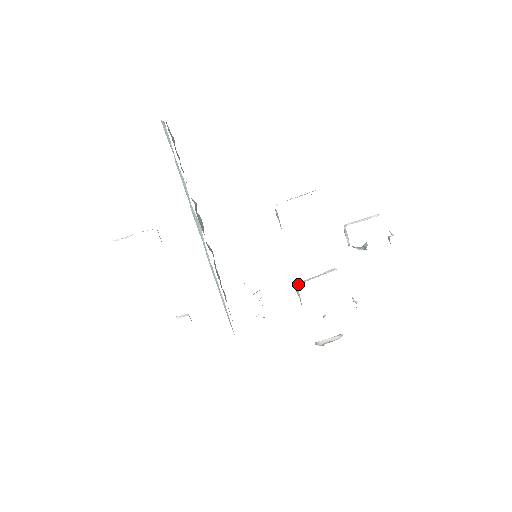
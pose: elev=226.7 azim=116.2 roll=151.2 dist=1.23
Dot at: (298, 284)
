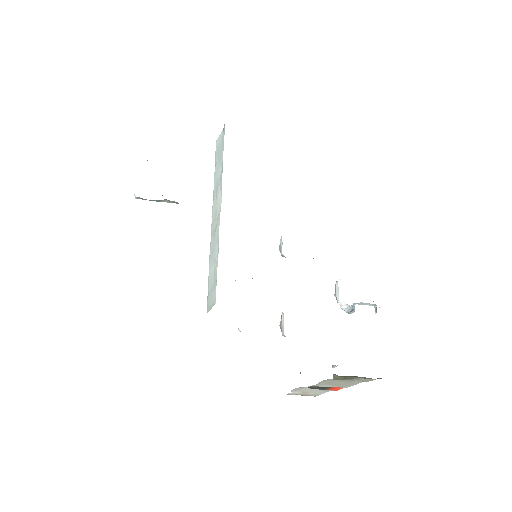
Dot at: occluded
